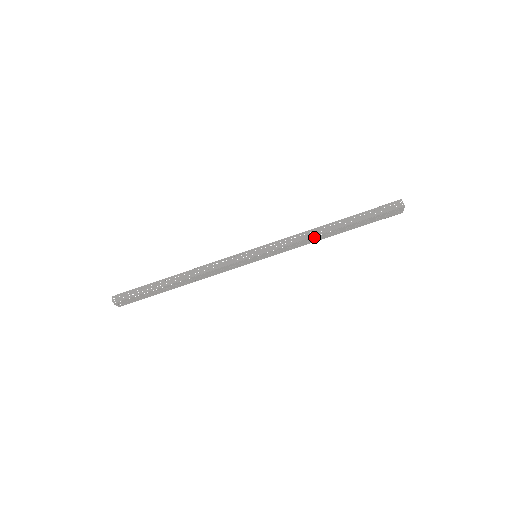
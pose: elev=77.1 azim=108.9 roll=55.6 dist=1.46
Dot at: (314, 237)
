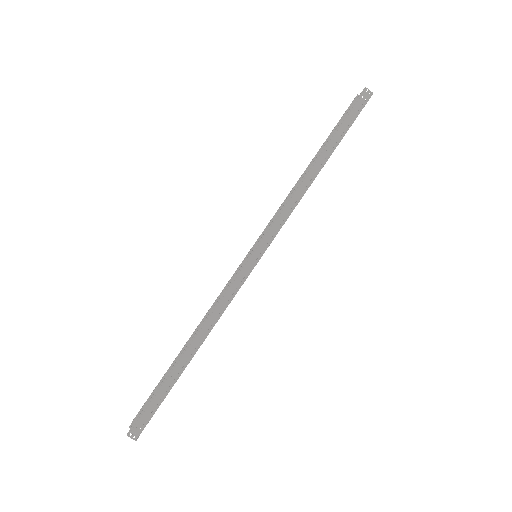
Dot at: (305, 191)
